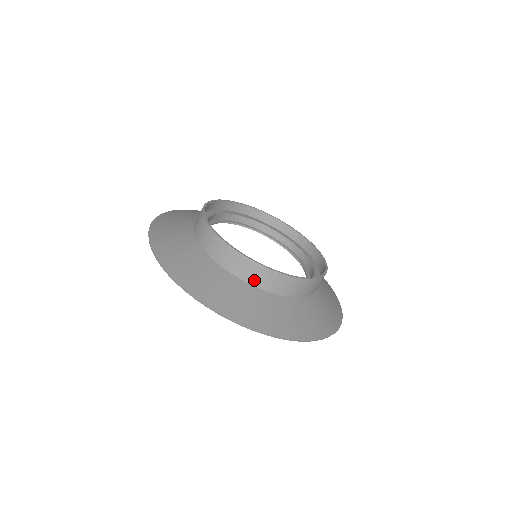
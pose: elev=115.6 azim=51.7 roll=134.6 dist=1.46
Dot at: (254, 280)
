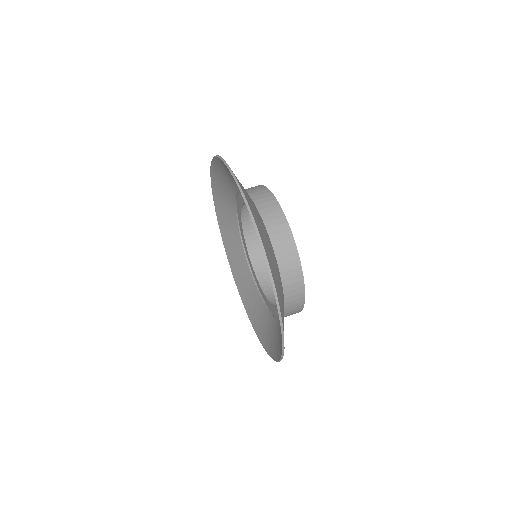
Dot at: (286, 276)
